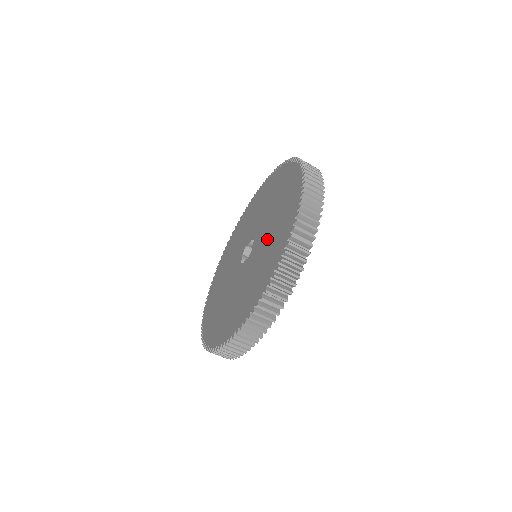
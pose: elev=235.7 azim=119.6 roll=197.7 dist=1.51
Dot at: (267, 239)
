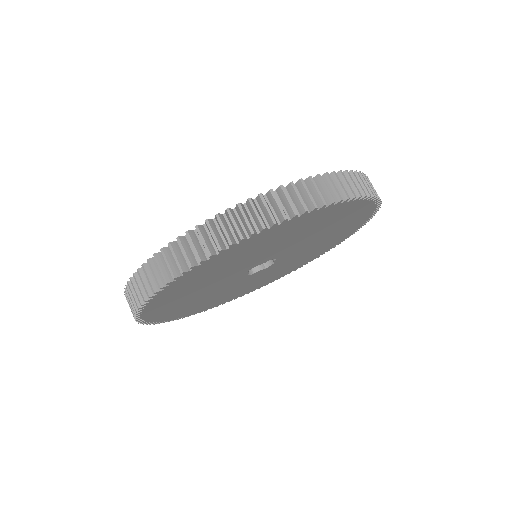
Dot at: occluded
